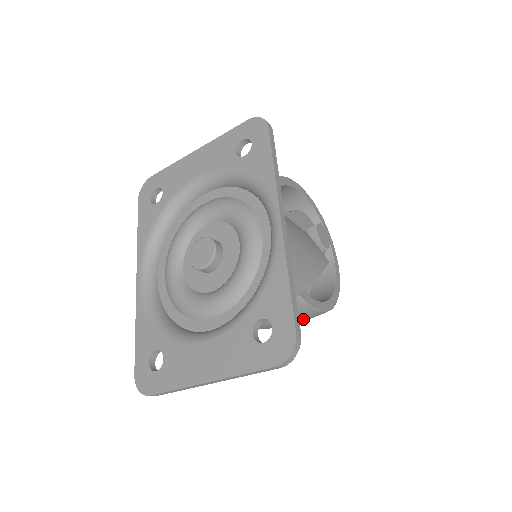
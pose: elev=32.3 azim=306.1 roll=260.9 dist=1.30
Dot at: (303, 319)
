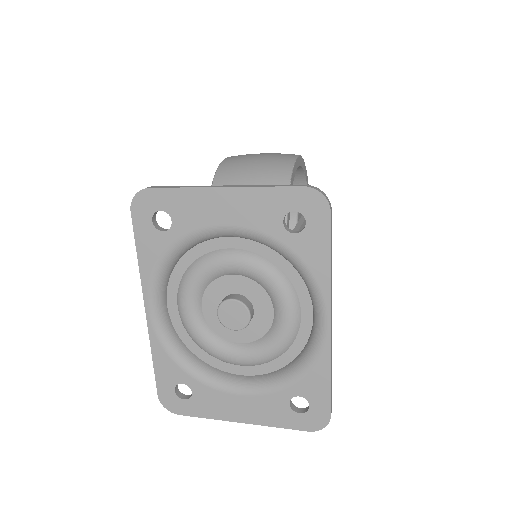
Dot at: occluded
